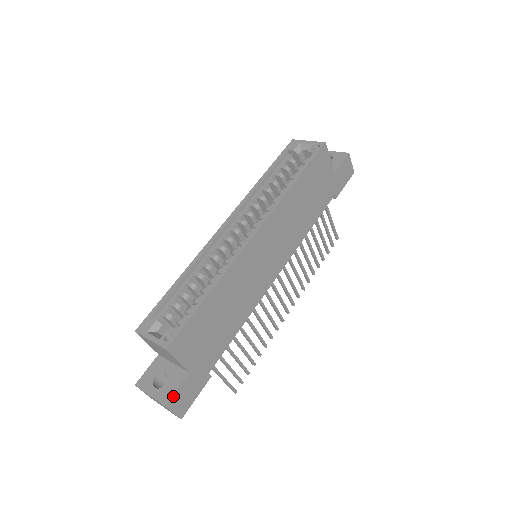
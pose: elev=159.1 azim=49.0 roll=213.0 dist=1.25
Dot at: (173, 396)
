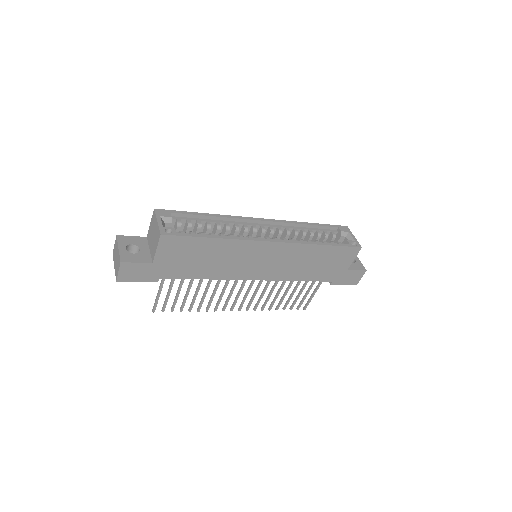
Dot at: (130, 263)
